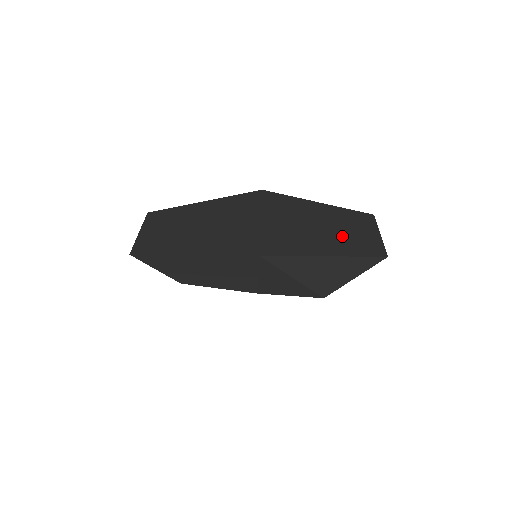
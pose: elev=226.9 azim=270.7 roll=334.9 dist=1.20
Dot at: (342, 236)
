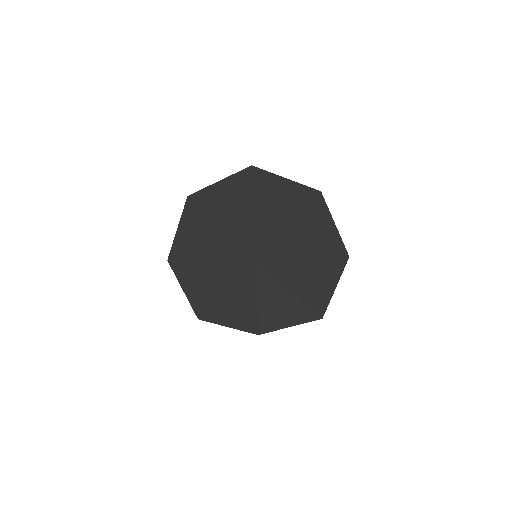
Dot at: (318, 270)
